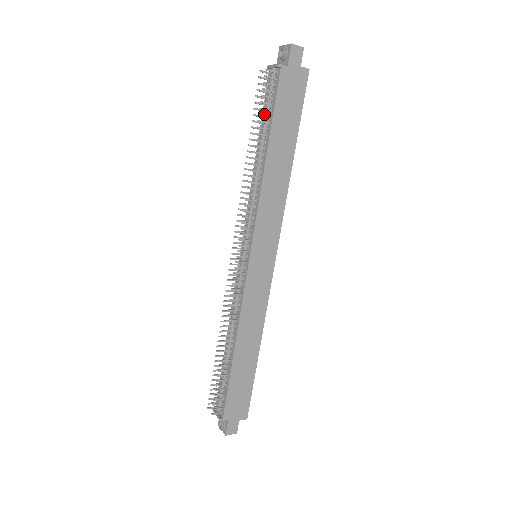
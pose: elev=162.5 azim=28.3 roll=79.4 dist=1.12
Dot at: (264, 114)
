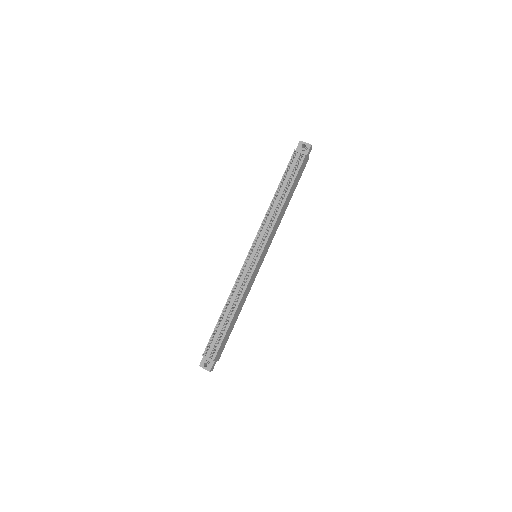
Dot at: (288, 176)
